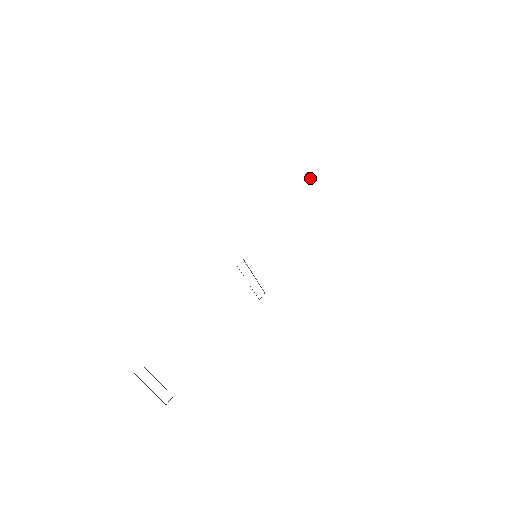
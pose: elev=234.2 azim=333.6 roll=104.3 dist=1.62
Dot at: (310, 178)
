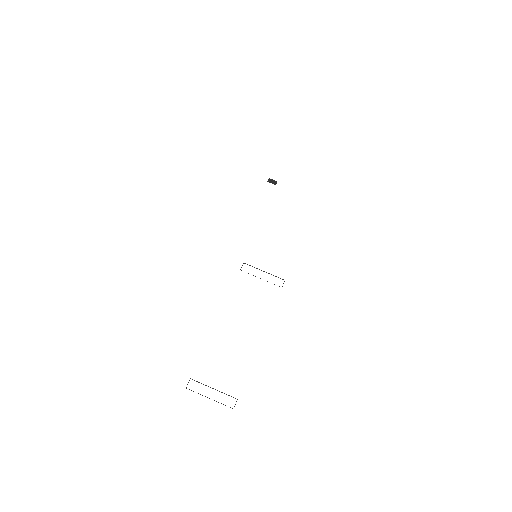
Dot at: (274, 181)
